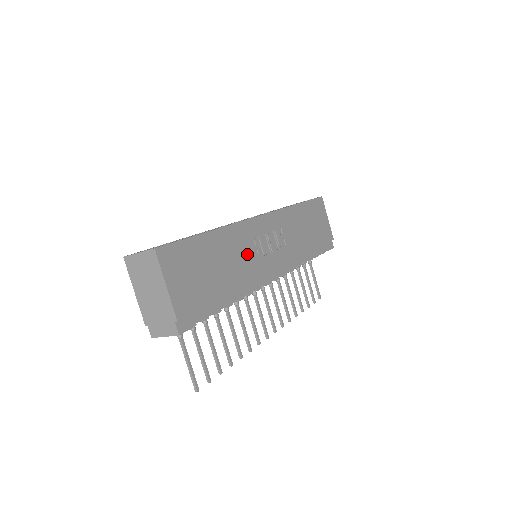
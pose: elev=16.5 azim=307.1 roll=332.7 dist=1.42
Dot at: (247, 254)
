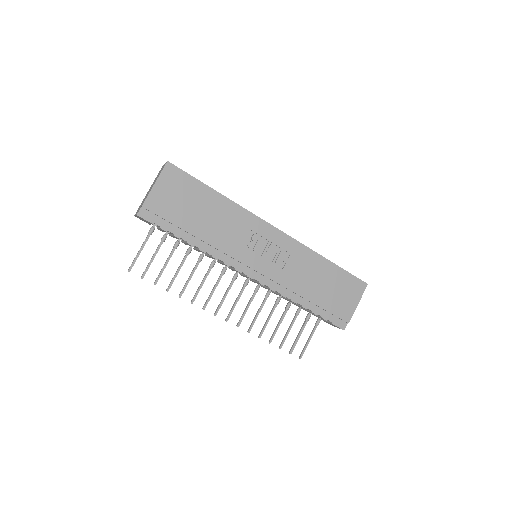
Dot at: (237, 234)
